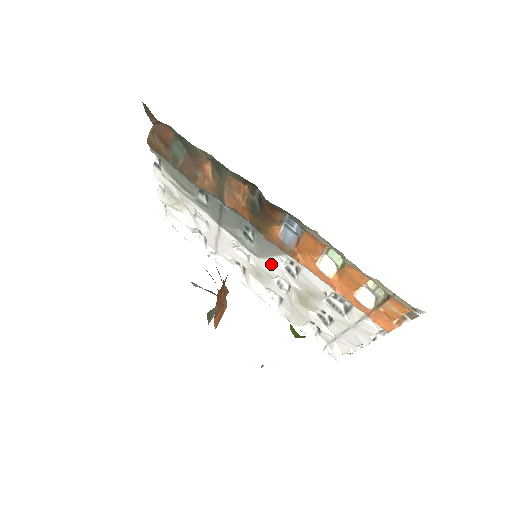
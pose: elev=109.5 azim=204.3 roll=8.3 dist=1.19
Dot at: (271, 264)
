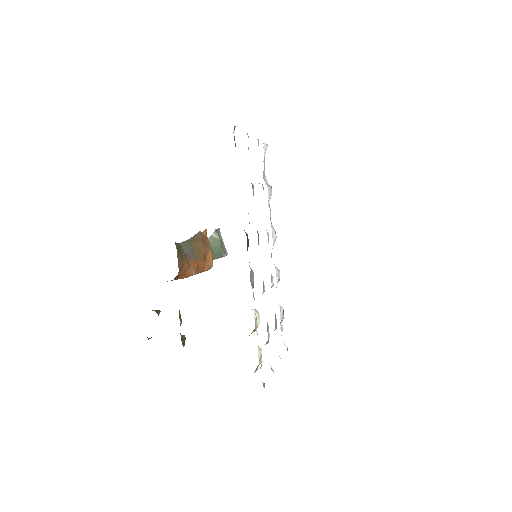
Dot at: occluded
